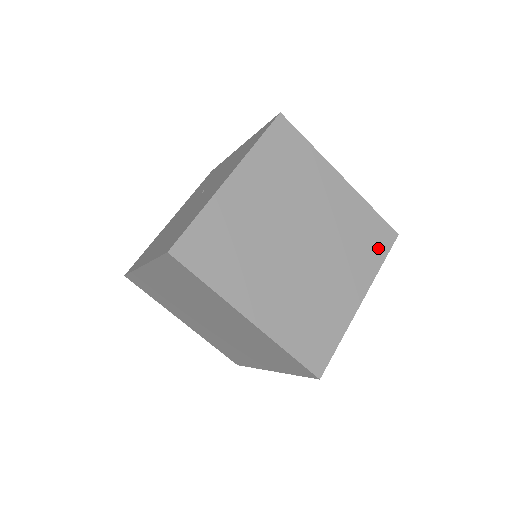
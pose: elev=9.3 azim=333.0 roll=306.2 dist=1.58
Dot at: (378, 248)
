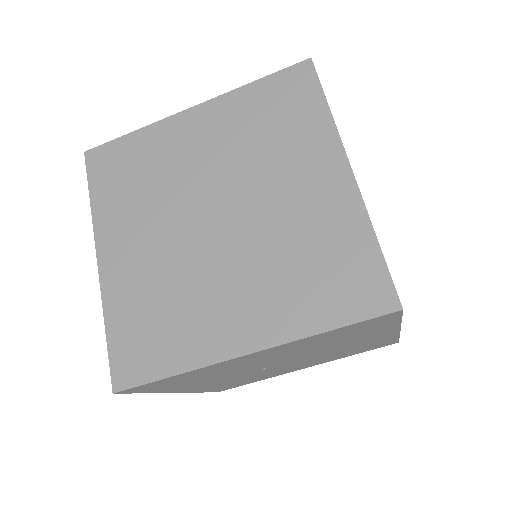
Dot at: (339, 302)
